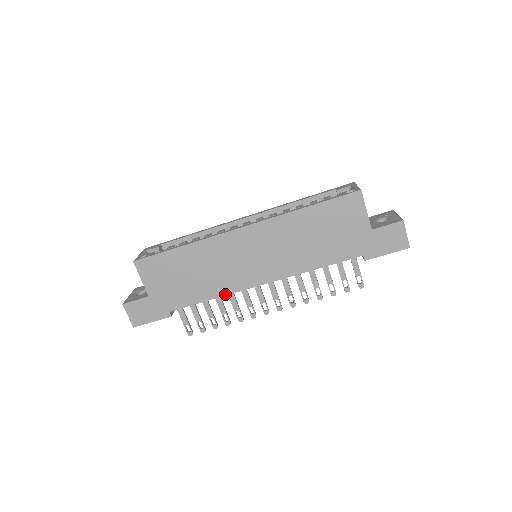
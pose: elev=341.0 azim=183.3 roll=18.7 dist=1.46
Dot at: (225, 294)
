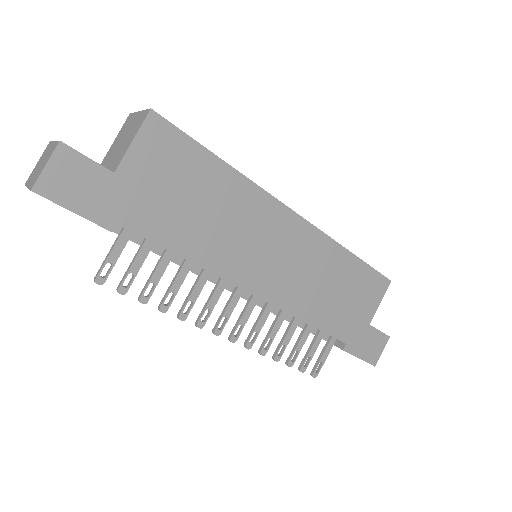
Dot at: (208, 268)
